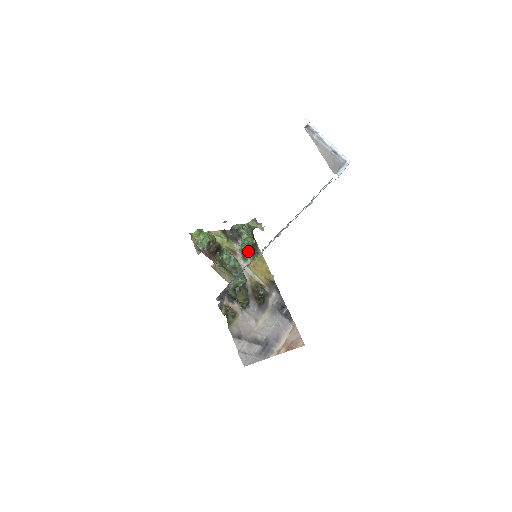
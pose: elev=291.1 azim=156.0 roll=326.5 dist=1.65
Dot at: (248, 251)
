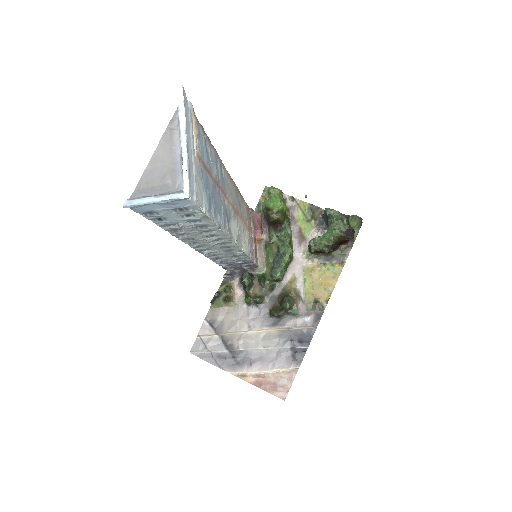
Dot at: (315, 249)
